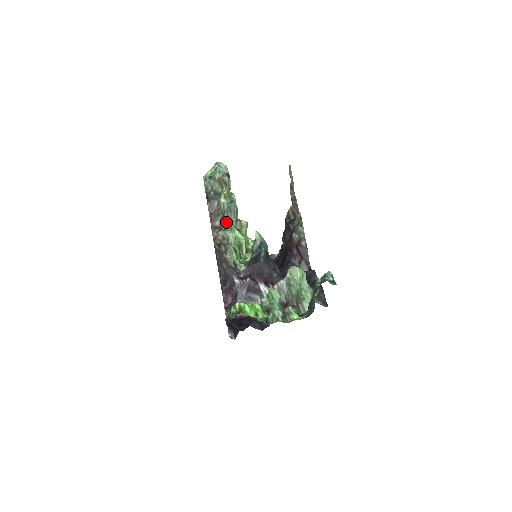
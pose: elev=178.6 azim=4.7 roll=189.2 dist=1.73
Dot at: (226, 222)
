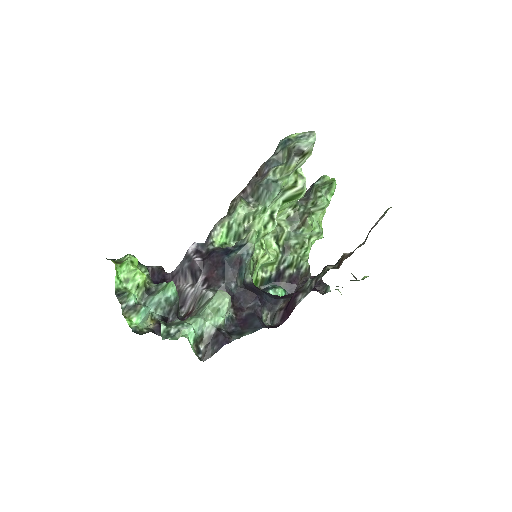
Dot at: (258, 196)
